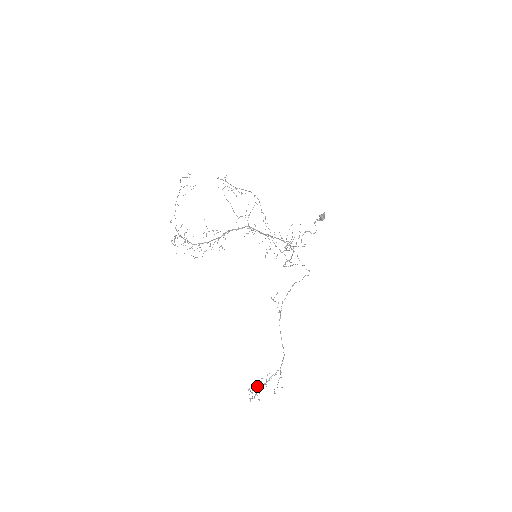
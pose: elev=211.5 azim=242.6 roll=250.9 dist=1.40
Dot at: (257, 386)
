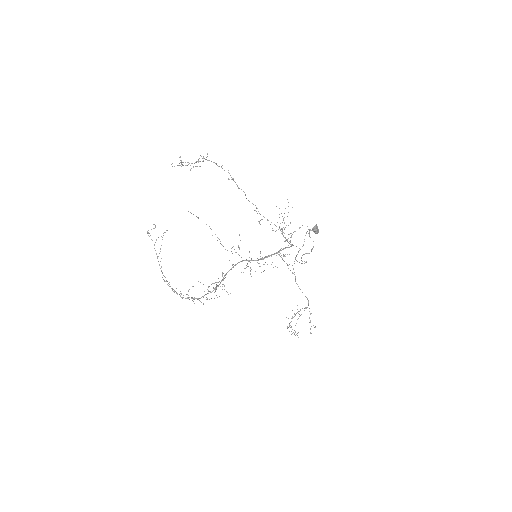
Dot at: (292, 318)
